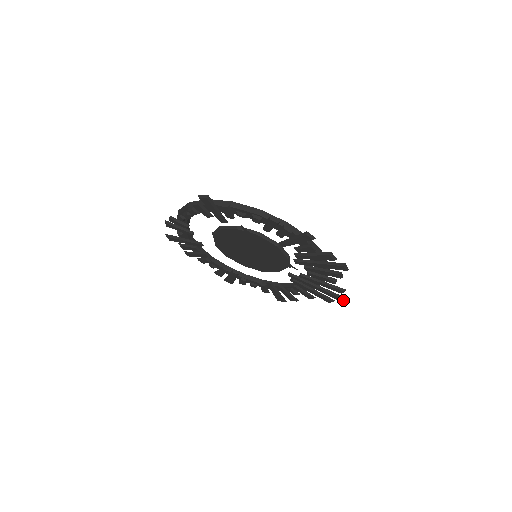
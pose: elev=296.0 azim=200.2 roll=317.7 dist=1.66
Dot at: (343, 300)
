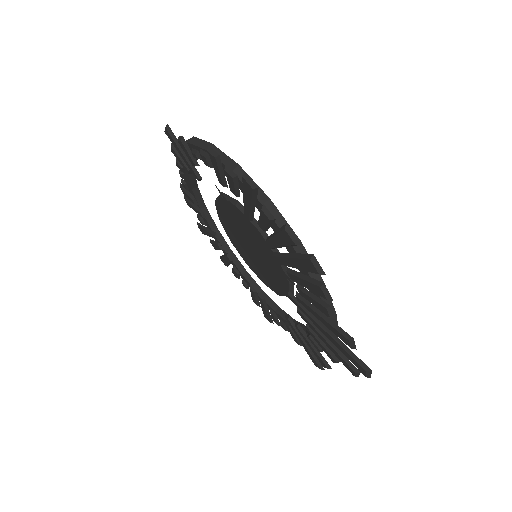
Dot at: (362, 369)
